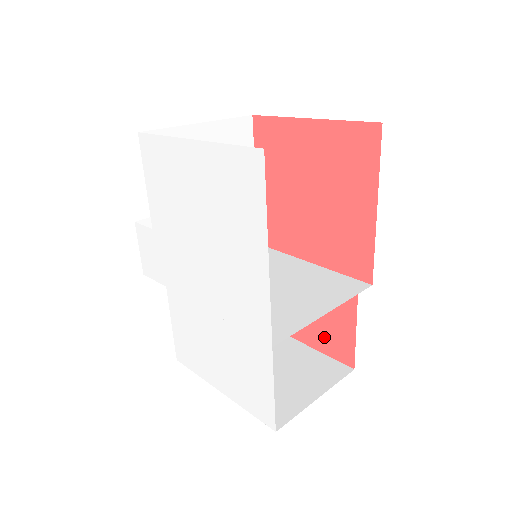
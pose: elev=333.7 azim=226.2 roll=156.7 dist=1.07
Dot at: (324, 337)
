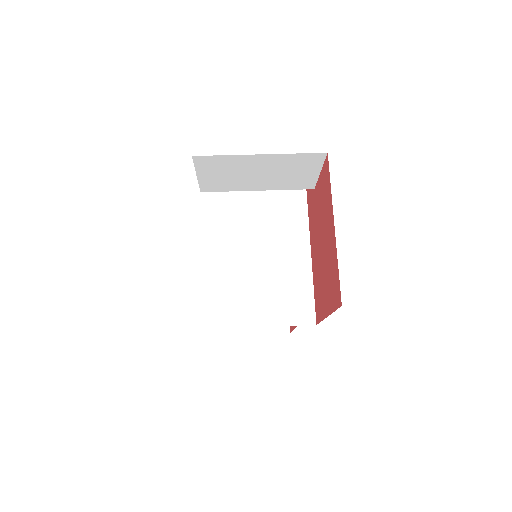
Dot at: occluded
